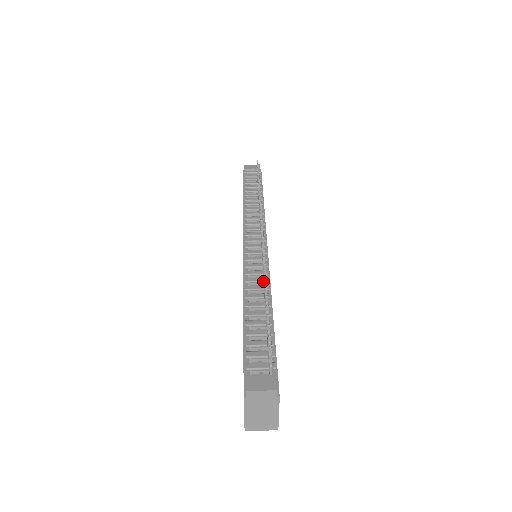
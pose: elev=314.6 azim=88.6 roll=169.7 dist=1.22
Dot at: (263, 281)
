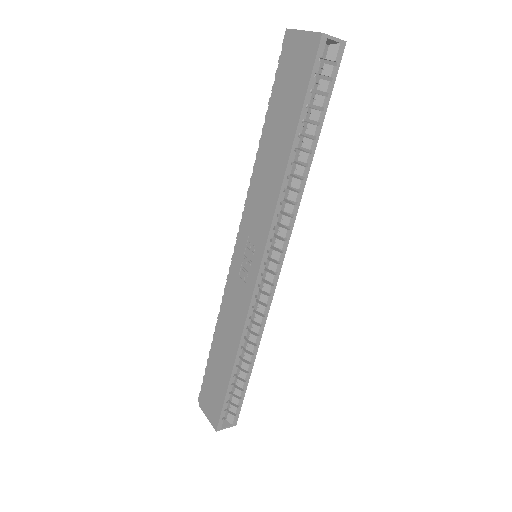
Dot at: occluded
